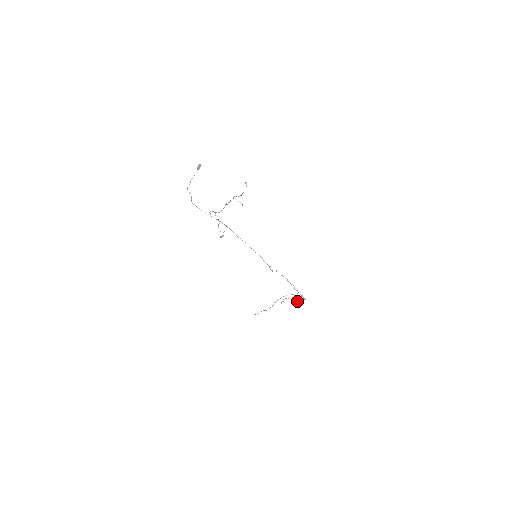
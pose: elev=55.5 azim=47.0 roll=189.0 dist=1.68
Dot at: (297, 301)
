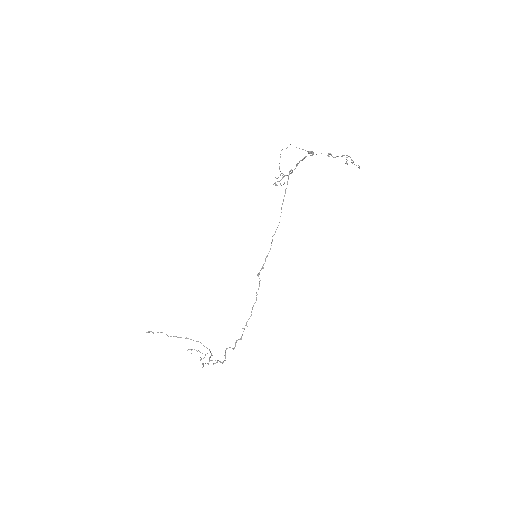
Dot at: occluded
